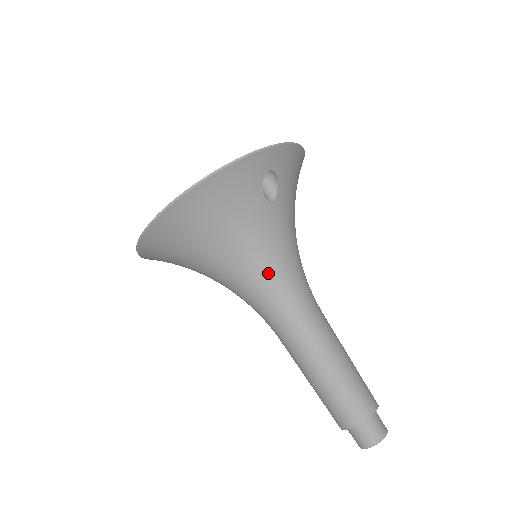
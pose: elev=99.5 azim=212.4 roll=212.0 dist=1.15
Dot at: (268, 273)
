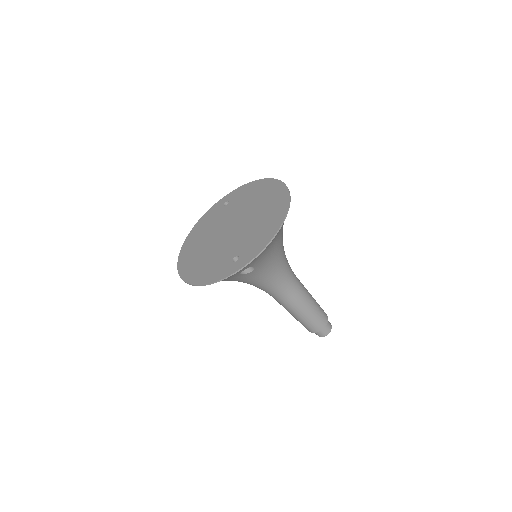
Dot at: (256, 285)
